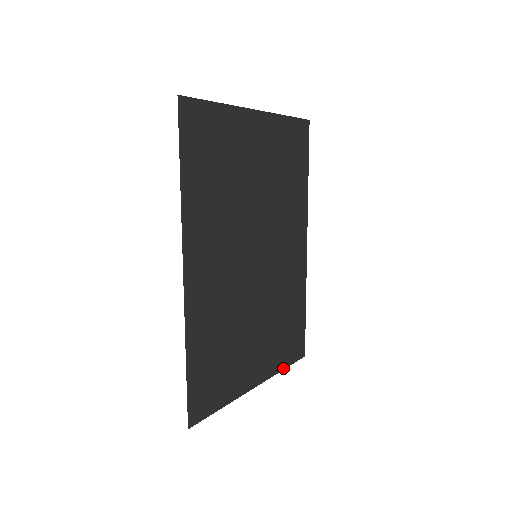
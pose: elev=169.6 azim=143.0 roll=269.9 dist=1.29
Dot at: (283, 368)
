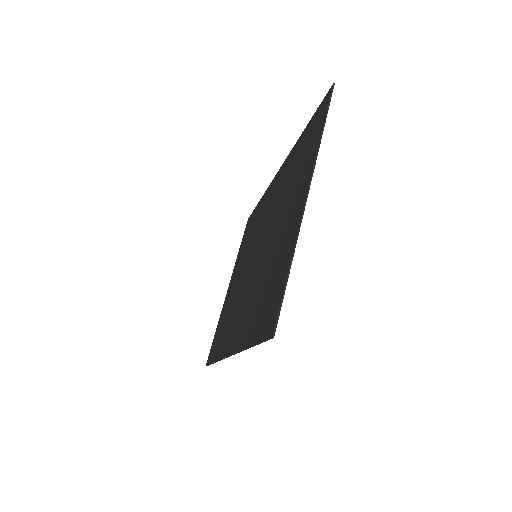
Dot at: occluded
